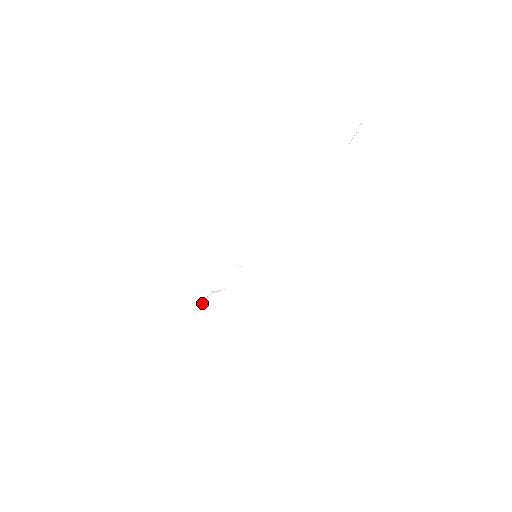
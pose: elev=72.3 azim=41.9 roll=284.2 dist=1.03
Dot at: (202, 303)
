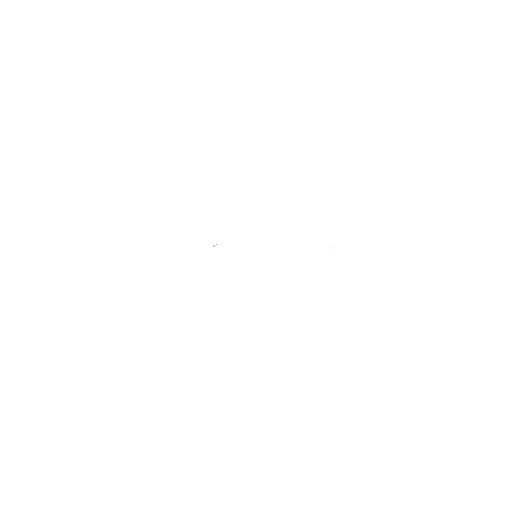
Dot at: occluded
